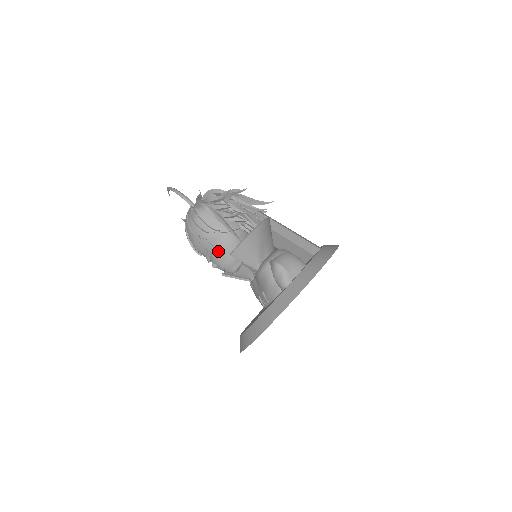
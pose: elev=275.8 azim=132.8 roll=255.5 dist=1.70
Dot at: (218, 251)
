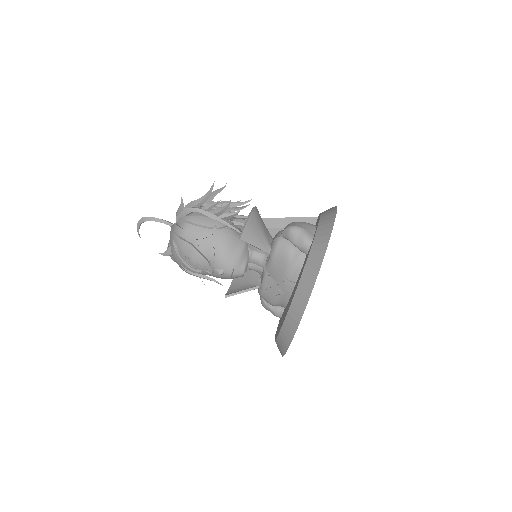
Dot at: (221, 250)
